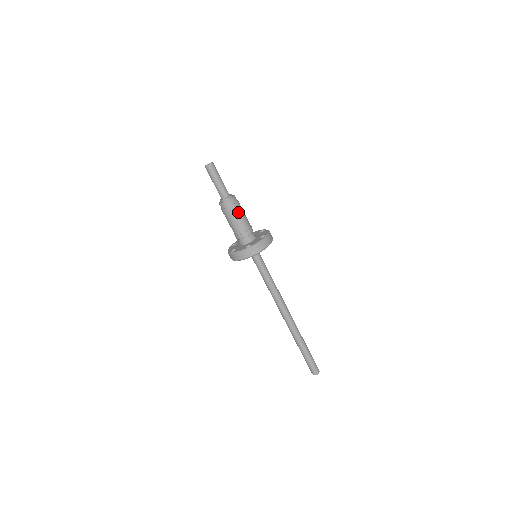
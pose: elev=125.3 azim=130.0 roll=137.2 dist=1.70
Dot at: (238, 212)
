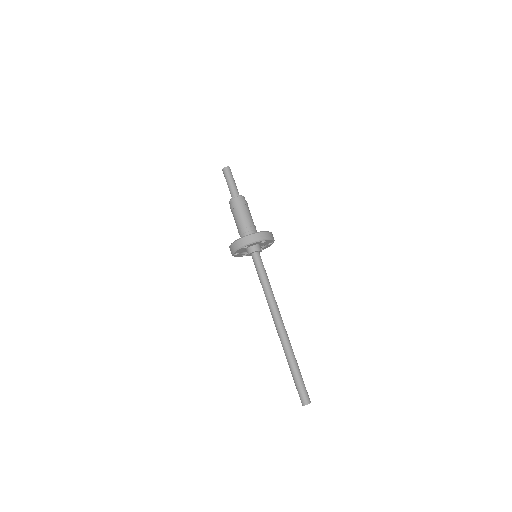
Dot at: (242, 209)
